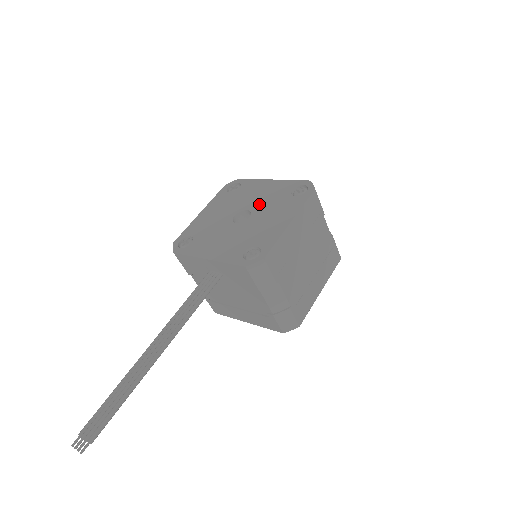
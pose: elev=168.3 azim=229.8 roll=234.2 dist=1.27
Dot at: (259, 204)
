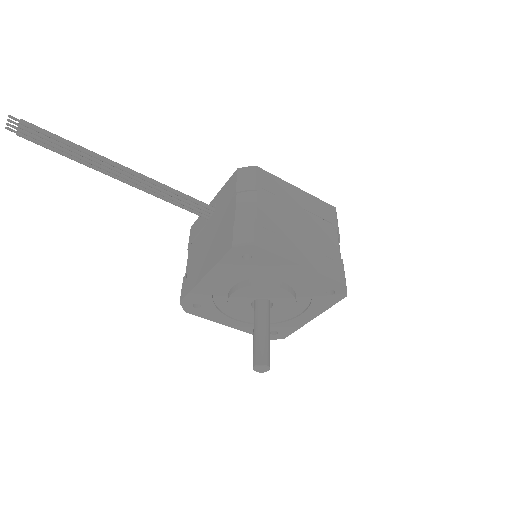
Dot at: occluded
